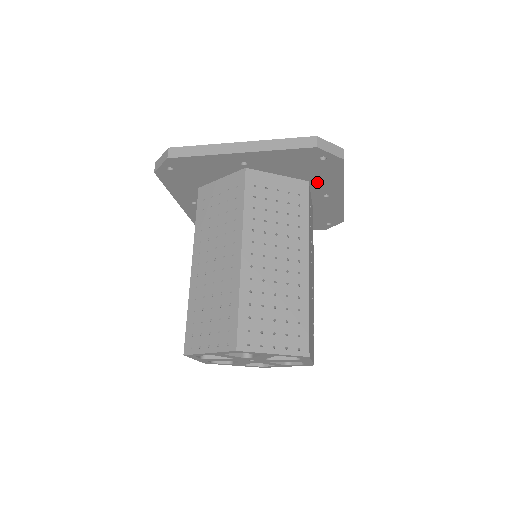
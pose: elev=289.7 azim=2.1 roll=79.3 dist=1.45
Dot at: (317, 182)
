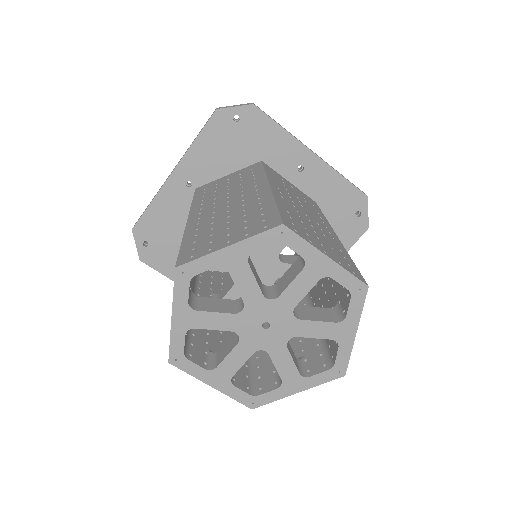
Dot at: (270, 156)
